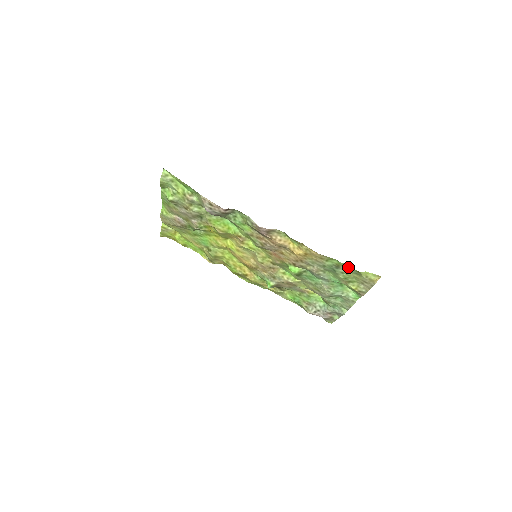
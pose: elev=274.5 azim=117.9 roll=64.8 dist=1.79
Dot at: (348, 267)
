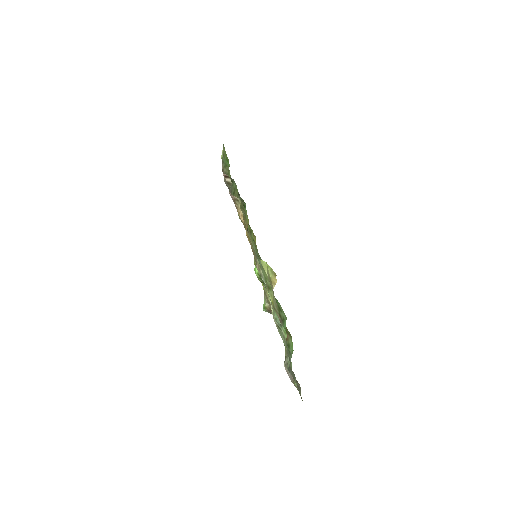
Dot at: occluded
